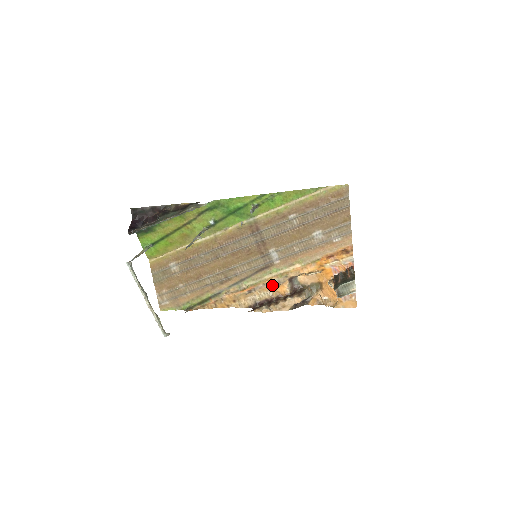
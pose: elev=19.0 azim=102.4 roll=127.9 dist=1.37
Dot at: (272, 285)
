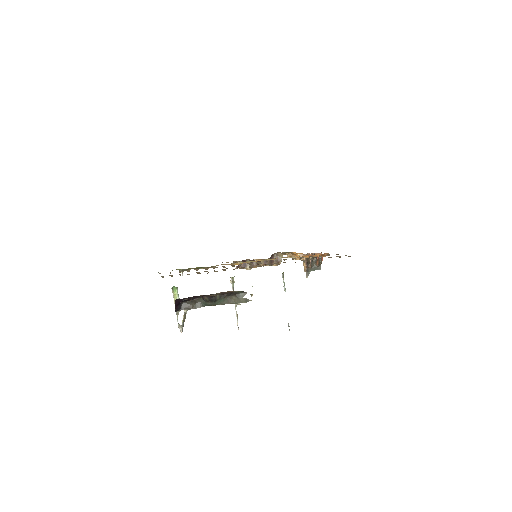
Dot at: occluded
